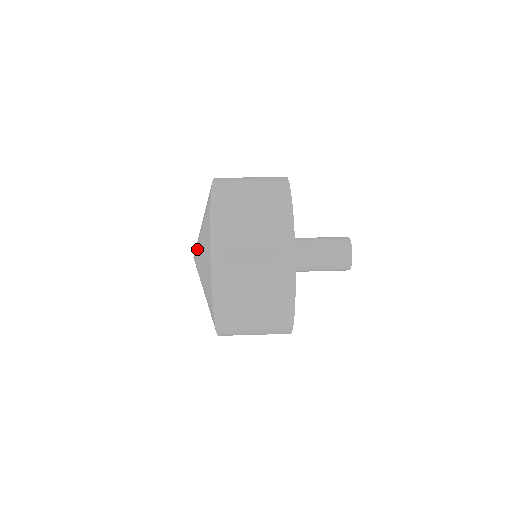
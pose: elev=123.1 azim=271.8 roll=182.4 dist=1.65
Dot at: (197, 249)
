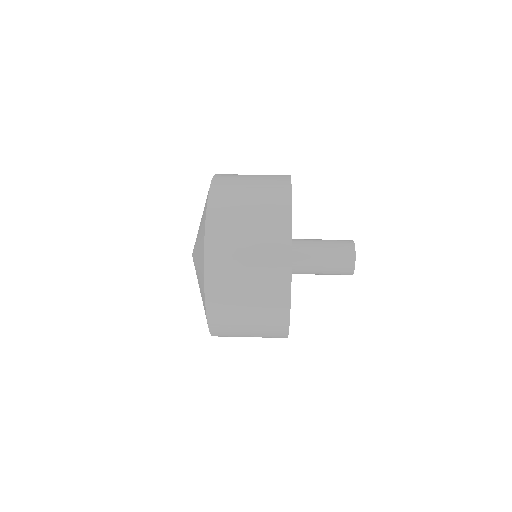
Dot at: occluded
